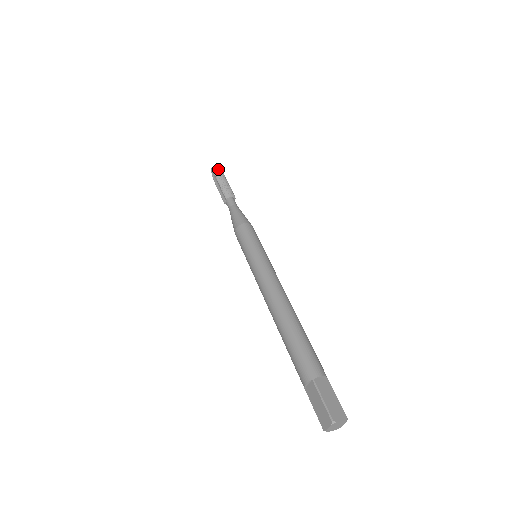
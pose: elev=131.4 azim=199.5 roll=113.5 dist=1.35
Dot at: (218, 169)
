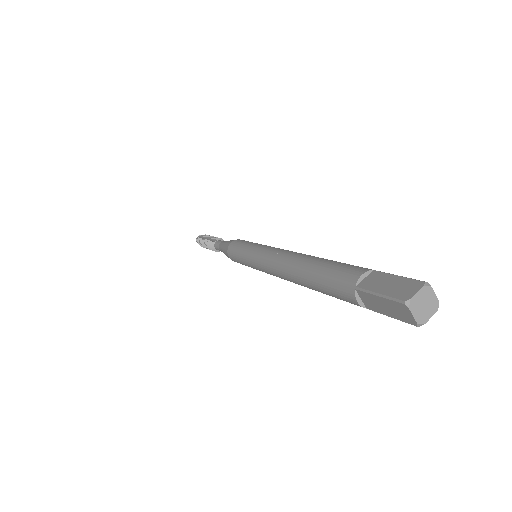
Dot at: occluded
